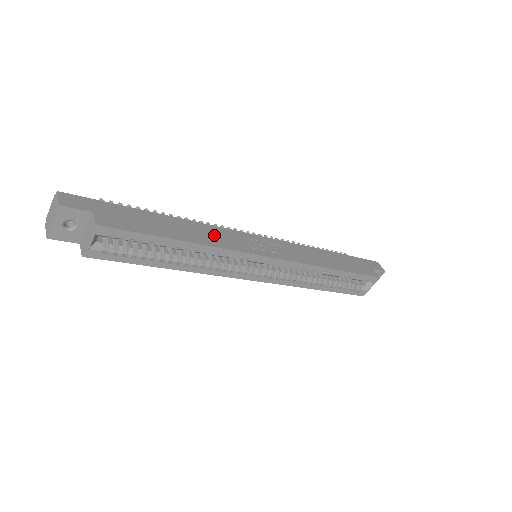
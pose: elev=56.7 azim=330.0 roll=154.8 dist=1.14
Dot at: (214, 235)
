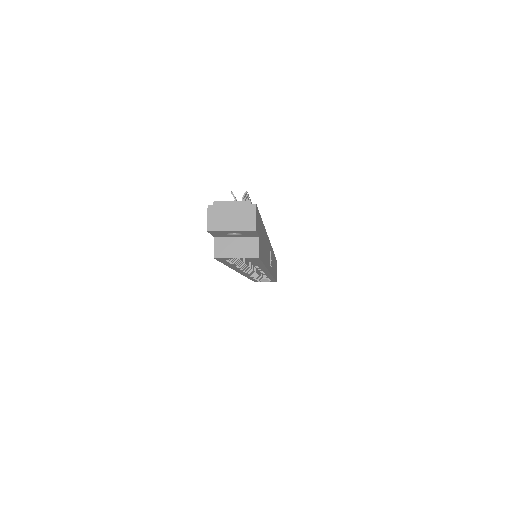
Dot at: occluded
